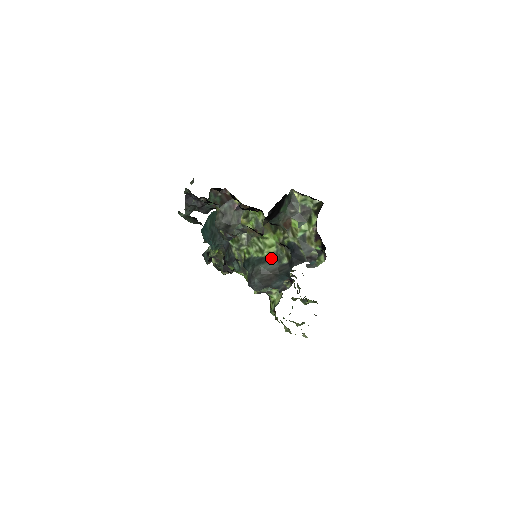
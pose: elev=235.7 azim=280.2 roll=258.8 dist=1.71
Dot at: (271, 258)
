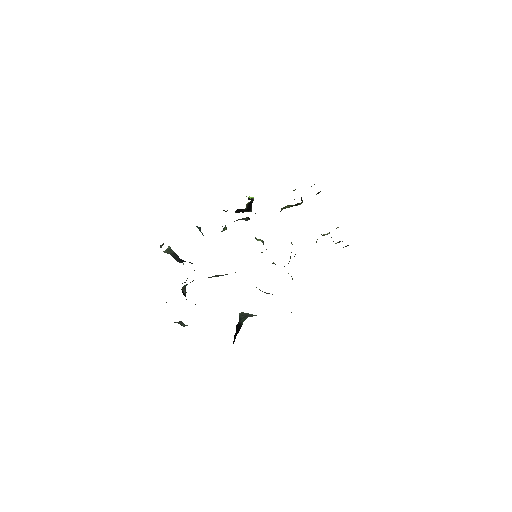
Dot at: occluded
